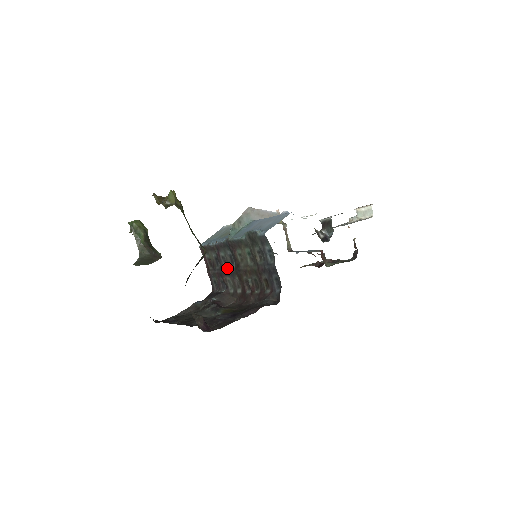
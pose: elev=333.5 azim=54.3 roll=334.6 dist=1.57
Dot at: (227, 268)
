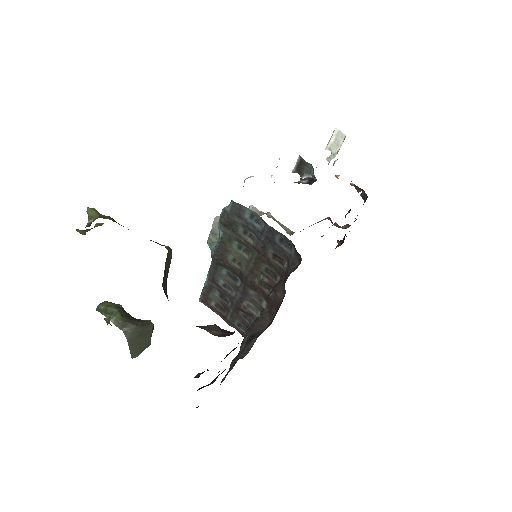
Dot at: (236, 292)
